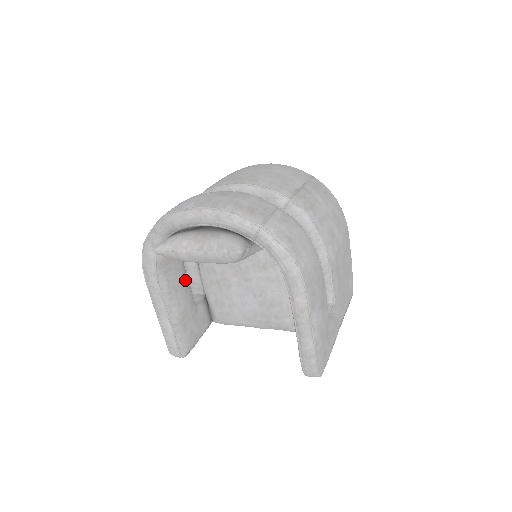
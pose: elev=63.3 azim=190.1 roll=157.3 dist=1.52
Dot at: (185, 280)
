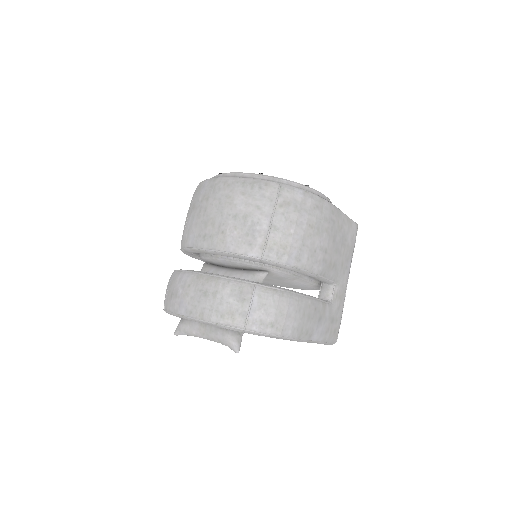
Dot at: occluded
